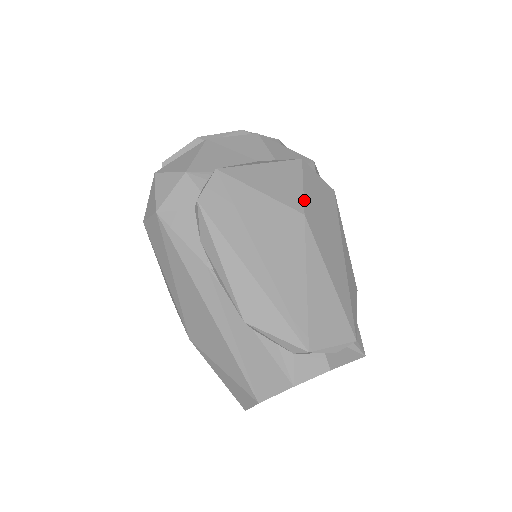
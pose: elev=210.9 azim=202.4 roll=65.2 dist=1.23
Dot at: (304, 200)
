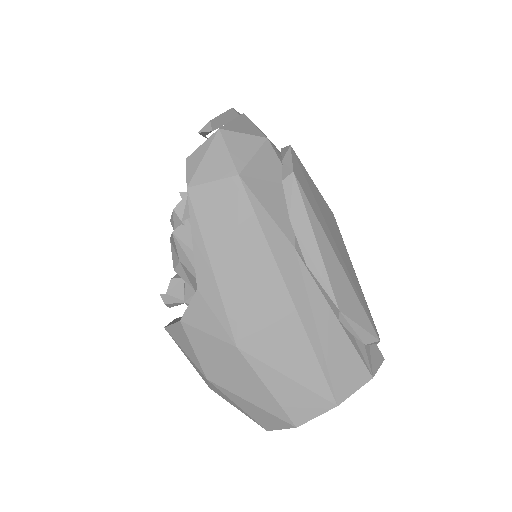
Dot at: occluded
